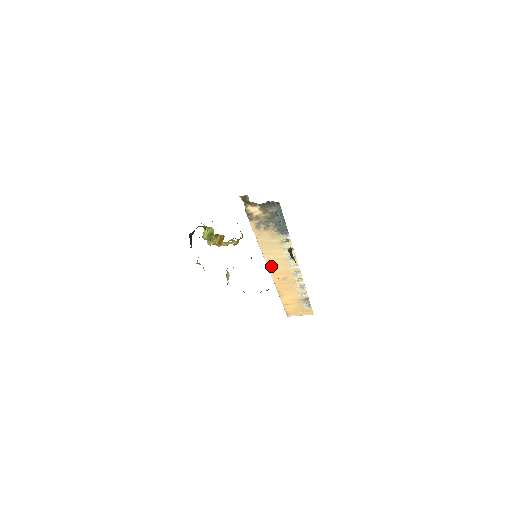
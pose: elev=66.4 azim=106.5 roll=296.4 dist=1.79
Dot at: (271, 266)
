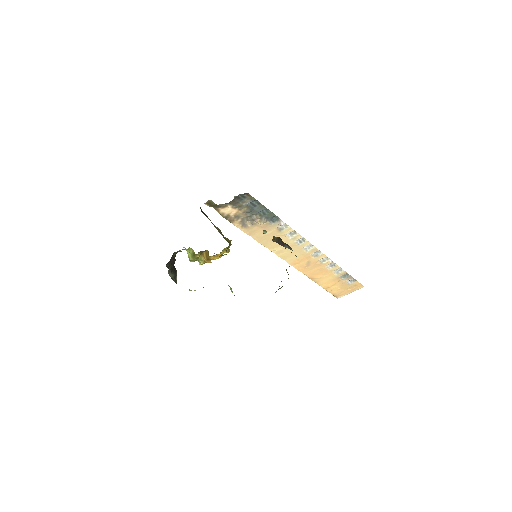
Dot at: (285, 257)
